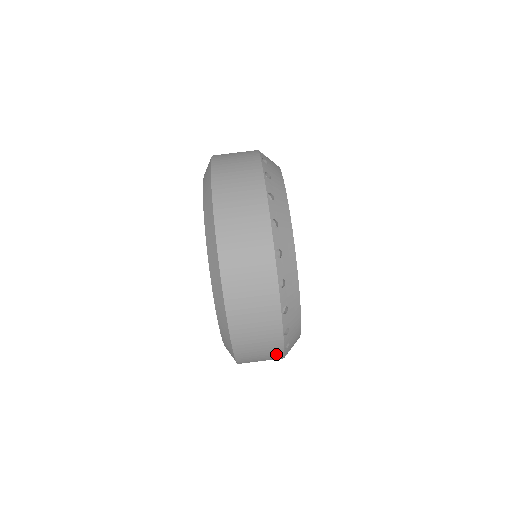
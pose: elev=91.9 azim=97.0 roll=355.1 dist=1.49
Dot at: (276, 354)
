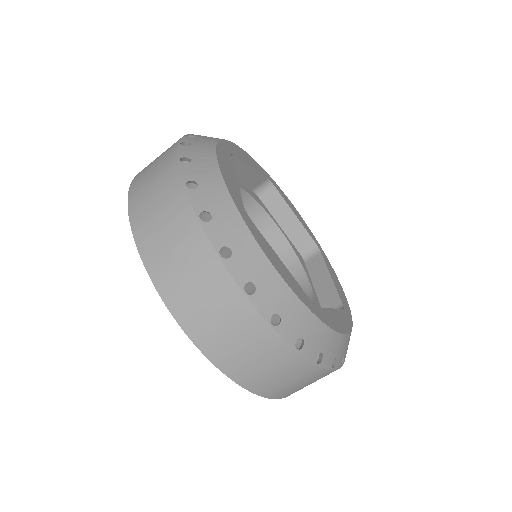
Dot at: occluded
